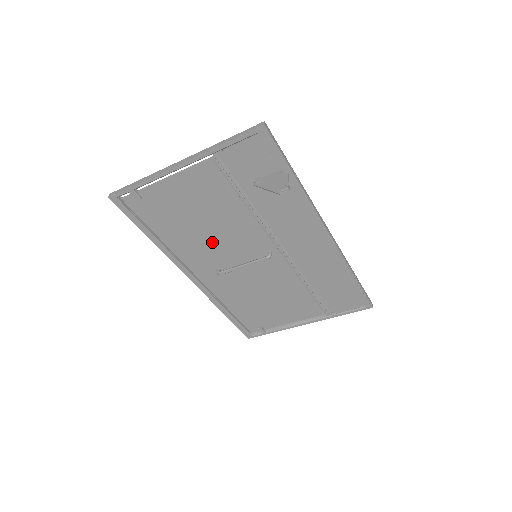
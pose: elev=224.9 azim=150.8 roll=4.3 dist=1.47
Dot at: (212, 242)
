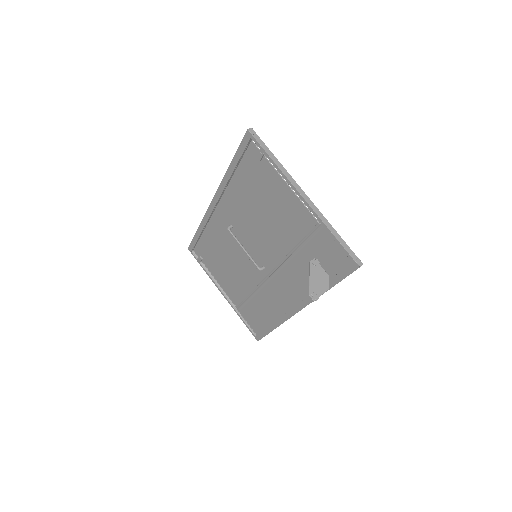
Dot at: (251, 221)
